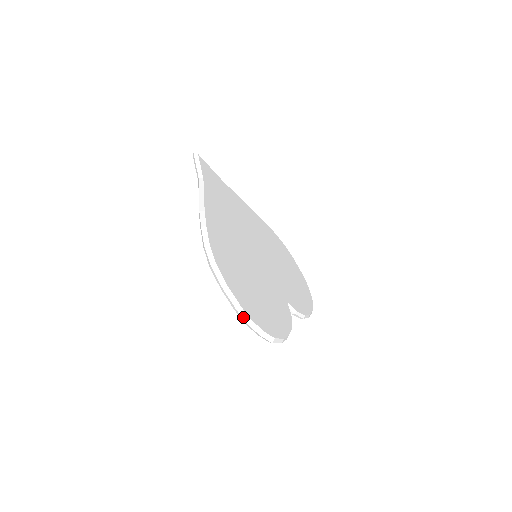
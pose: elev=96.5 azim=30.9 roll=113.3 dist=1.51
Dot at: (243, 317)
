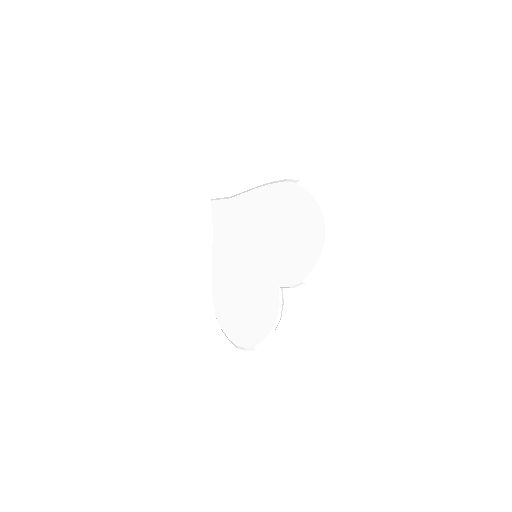
Dot at: occluded
